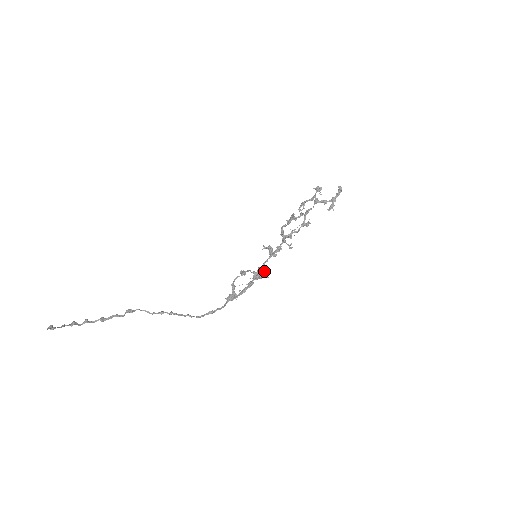
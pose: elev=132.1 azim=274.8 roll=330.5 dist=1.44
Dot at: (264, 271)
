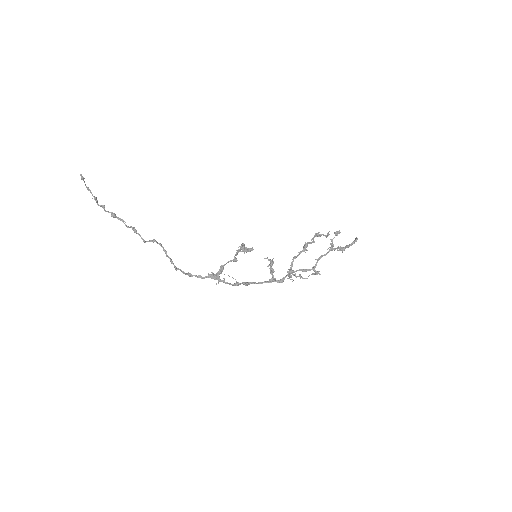
Dot at: occluded
